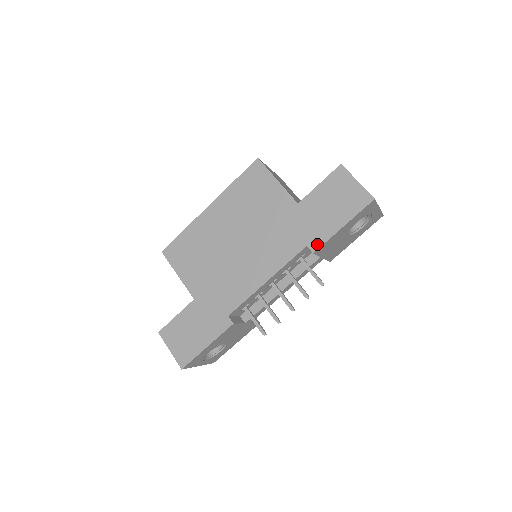
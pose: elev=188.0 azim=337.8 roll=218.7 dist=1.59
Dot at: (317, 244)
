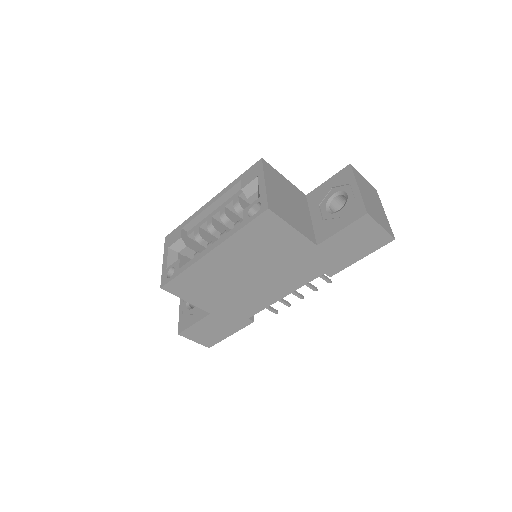
Dot at: (334, 272)
